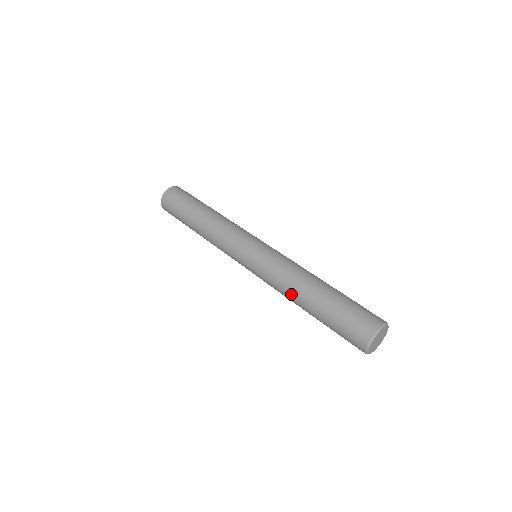
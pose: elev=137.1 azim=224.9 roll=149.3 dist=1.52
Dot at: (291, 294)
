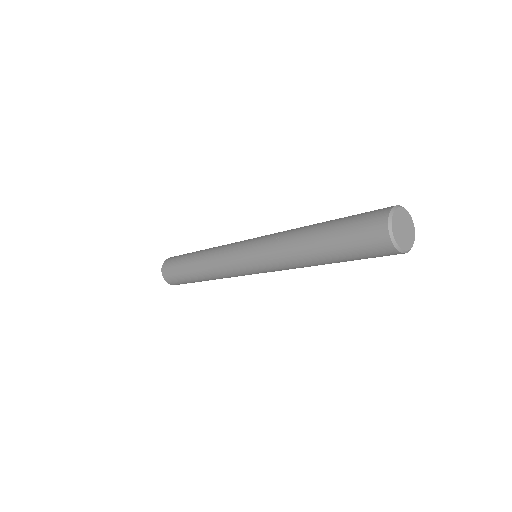
Dot at: (295, 253)
